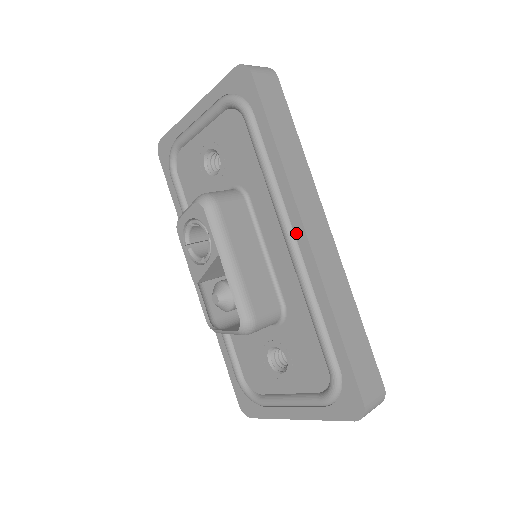
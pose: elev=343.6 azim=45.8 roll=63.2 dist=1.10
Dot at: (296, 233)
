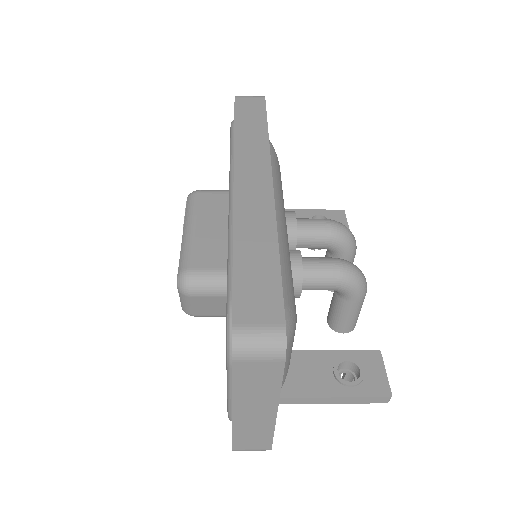
Dot at: (233, 186)
